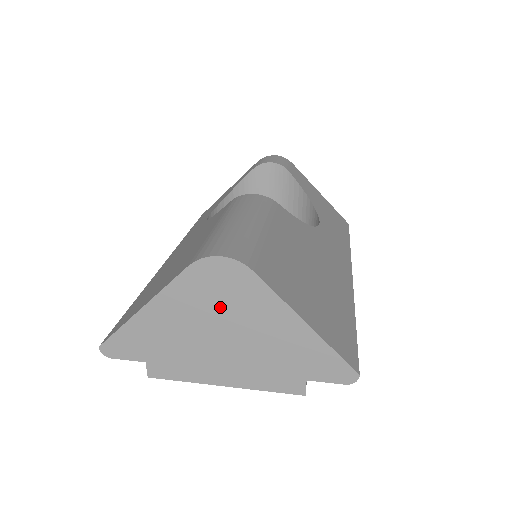
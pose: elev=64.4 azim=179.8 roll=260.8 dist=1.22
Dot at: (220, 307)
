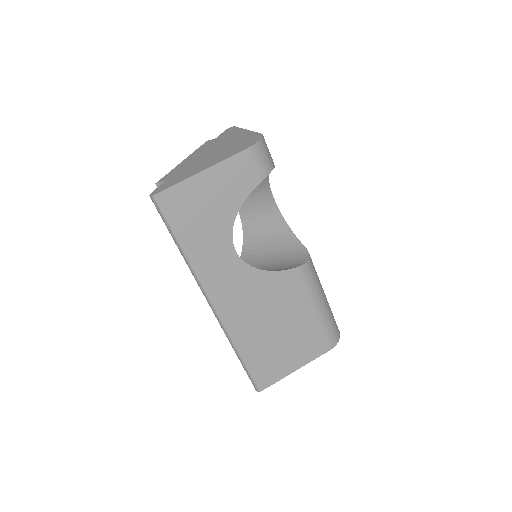
Dot at: occluded
